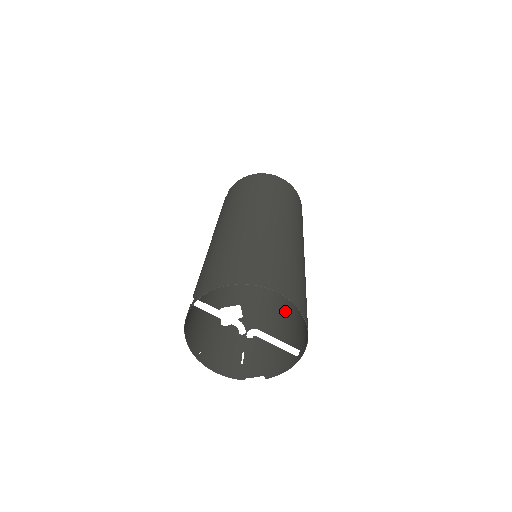
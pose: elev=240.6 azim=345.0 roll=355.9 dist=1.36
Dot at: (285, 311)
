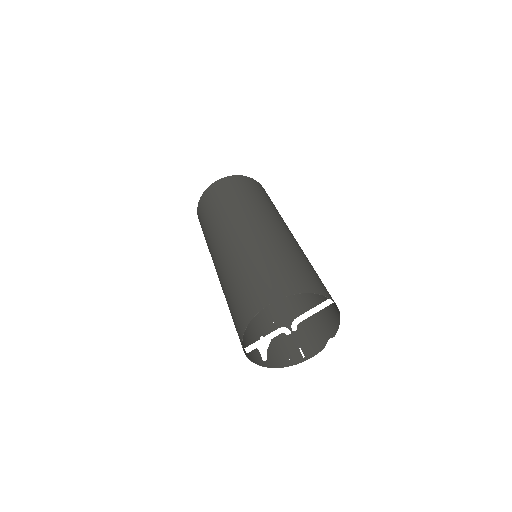
Dot at: (285, 309)
